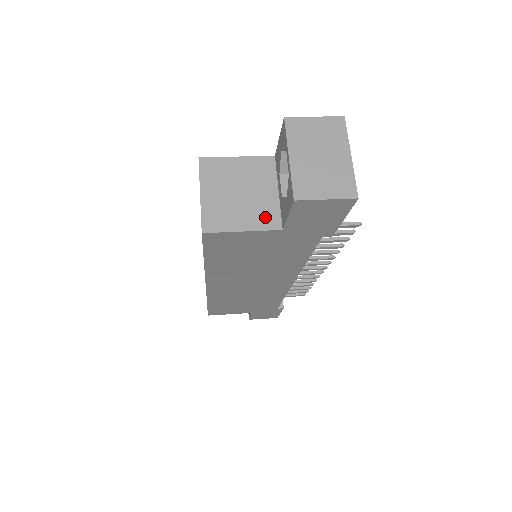
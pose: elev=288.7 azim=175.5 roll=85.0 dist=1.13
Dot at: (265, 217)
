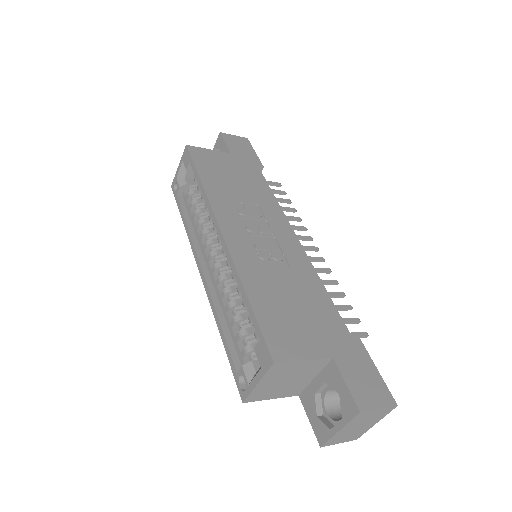
Dot at: (293, 391)
